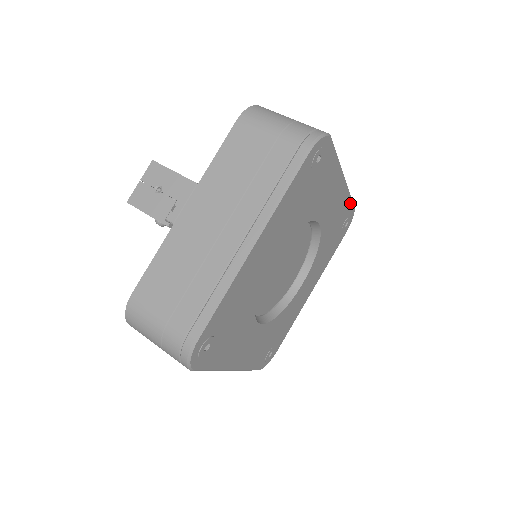
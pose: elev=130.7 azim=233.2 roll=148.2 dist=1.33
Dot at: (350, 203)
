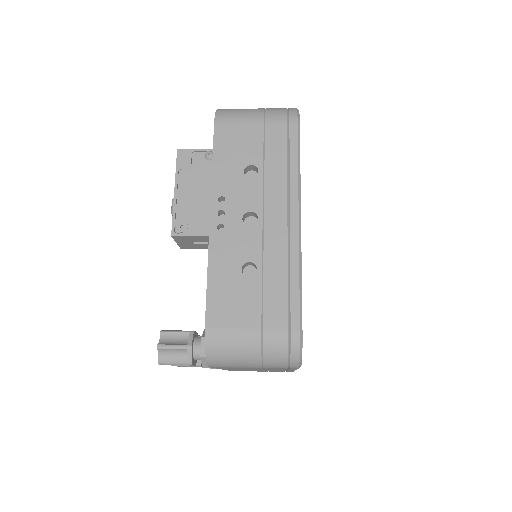
Dot at: occluded
